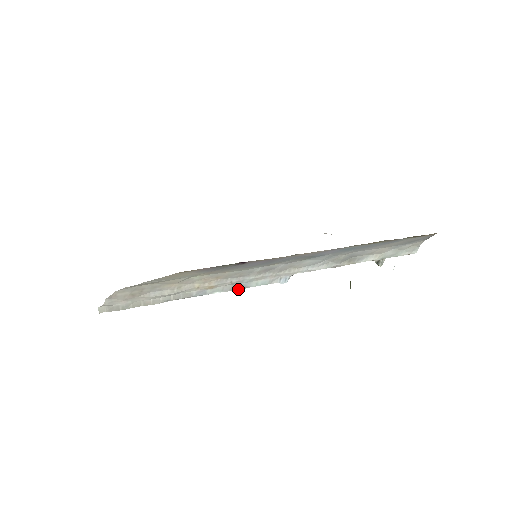
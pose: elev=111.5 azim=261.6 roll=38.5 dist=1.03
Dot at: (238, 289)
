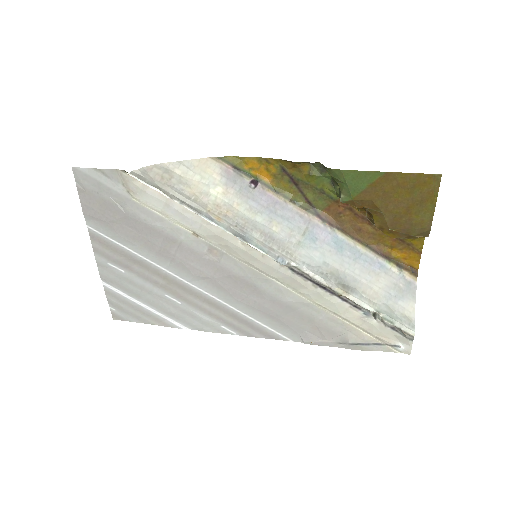
Dot at: (239, 239)
